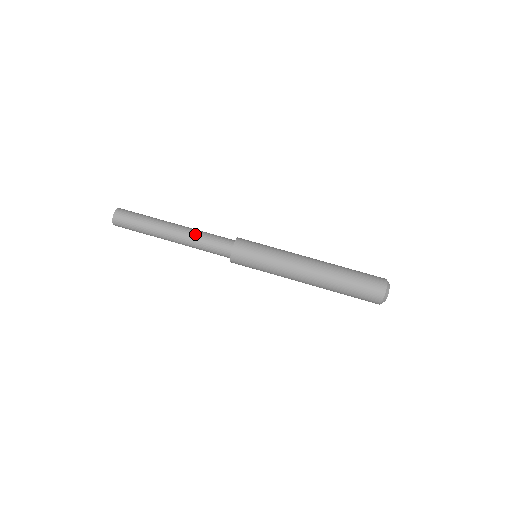
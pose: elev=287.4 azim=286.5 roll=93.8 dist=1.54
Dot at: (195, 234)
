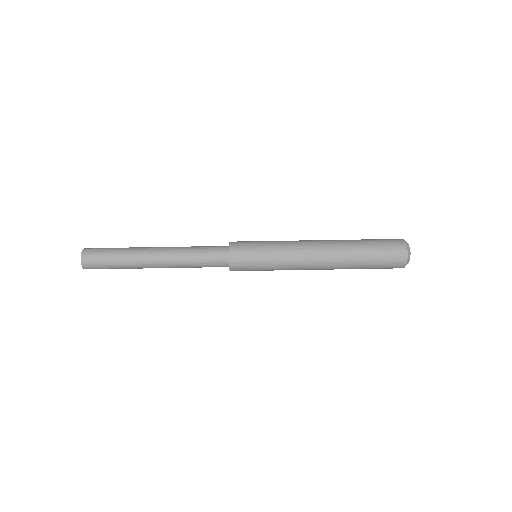
Dot at: (182, 249)
